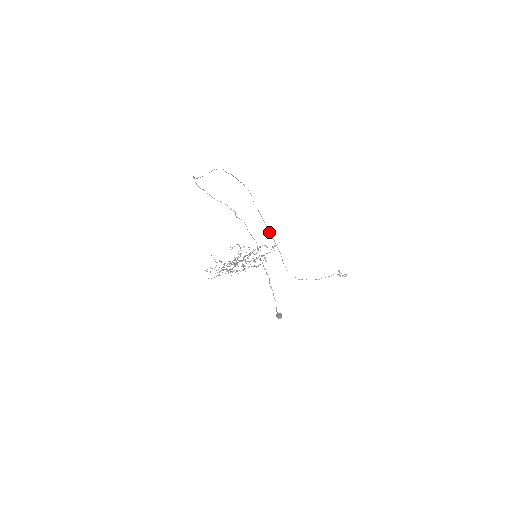
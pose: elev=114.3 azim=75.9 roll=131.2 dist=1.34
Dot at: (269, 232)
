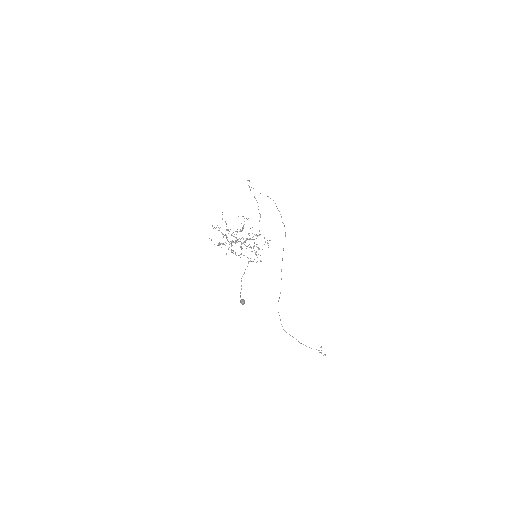
Dot at: (281, 269)
